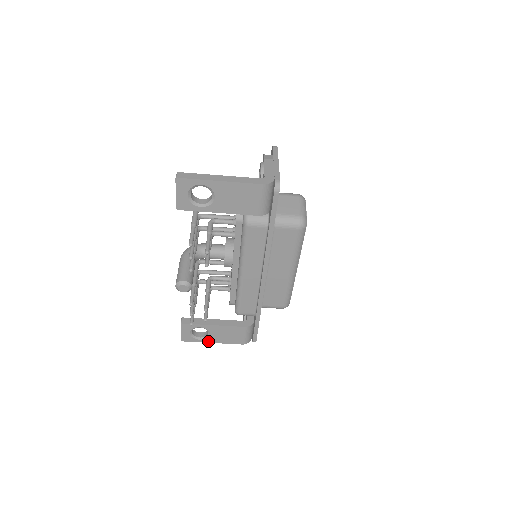
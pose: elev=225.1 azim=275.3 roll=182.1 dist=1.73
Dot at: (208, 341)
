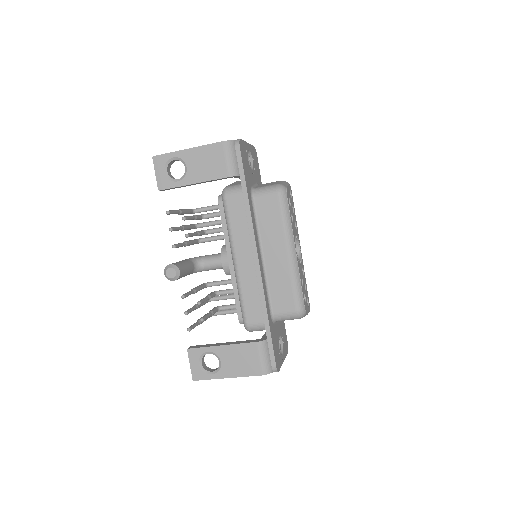
Dot at: (222, 376)
